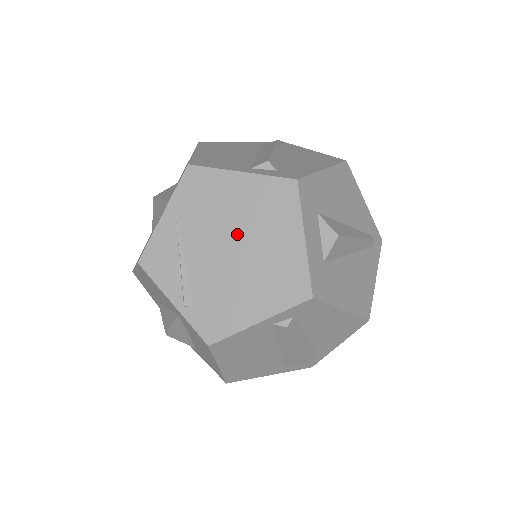
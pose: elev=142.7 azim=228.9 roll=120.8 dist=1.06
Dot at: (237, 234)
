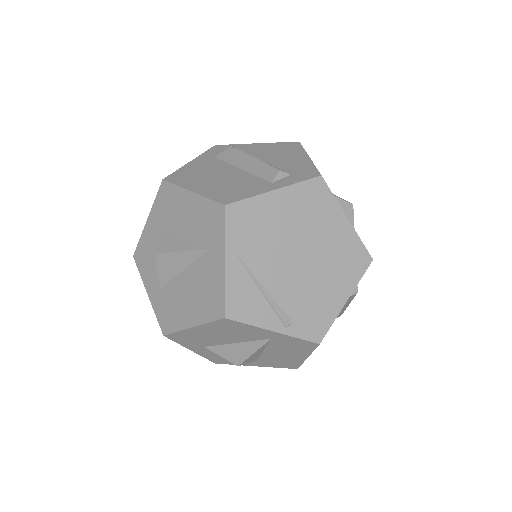
Dot at: (298, 243)
